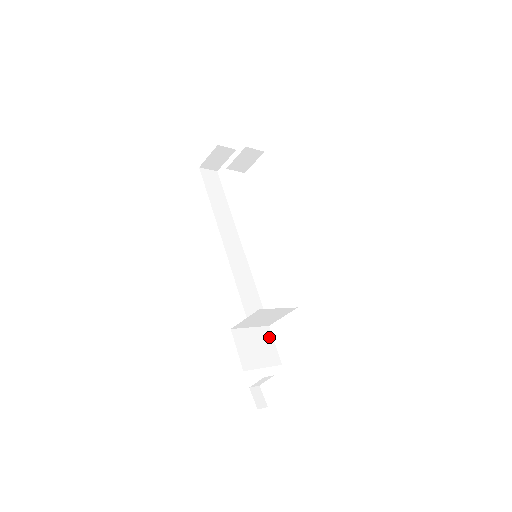
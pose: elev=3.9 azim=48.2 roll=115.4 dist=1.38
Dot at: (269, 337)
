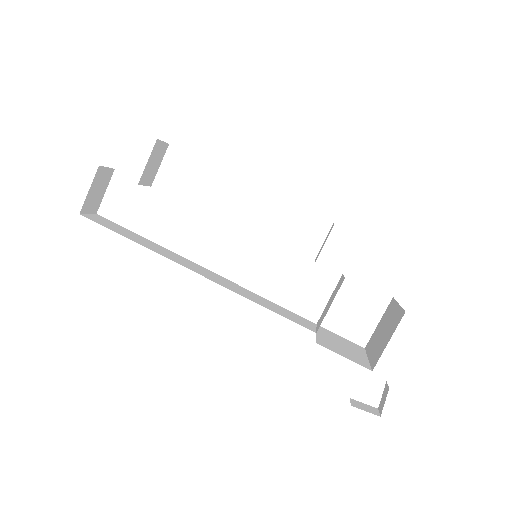
Dot at: (330, 333)
